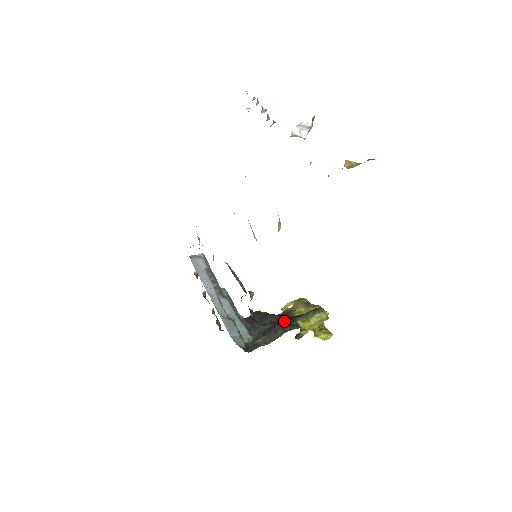
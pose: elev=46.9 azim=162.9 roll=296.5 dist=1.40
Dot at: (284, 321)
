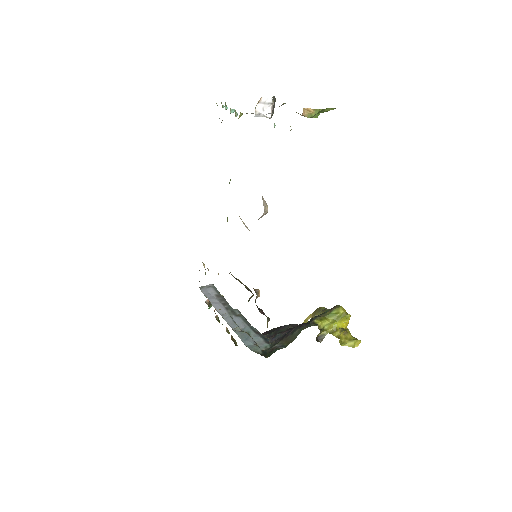
Dot at: occluded
